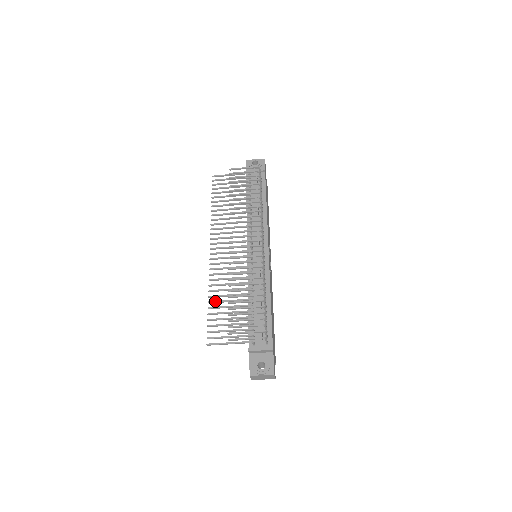
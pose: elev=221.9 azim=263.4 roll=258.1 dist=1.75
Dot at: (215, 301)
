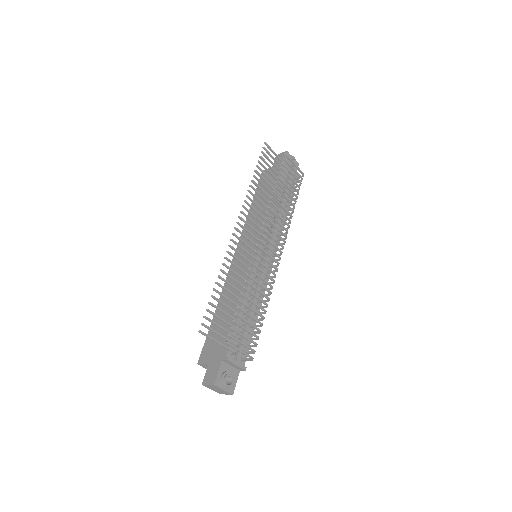
Dot at: (223, 286)
